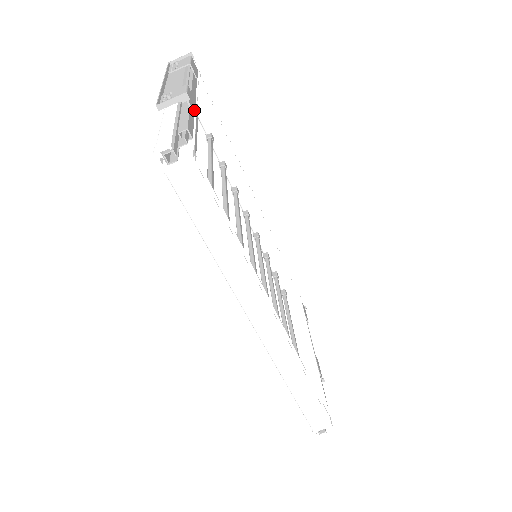
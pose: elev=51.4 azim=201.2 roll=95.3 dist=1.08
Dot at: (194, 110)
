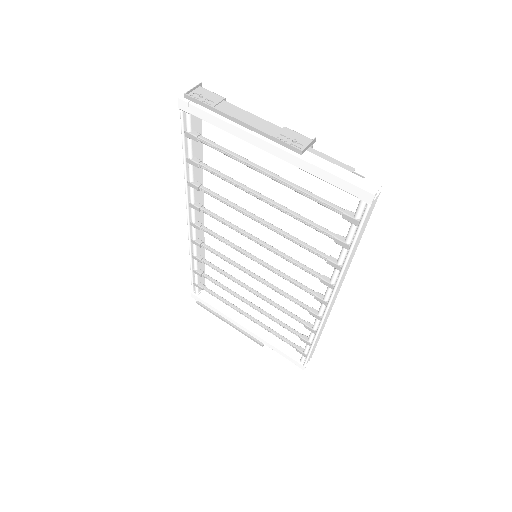
Dot at: occluded
